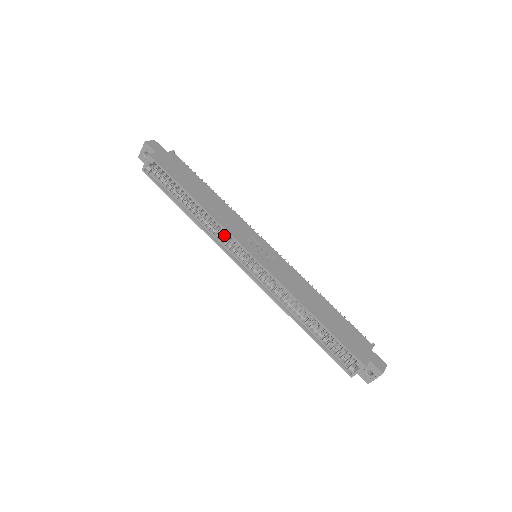
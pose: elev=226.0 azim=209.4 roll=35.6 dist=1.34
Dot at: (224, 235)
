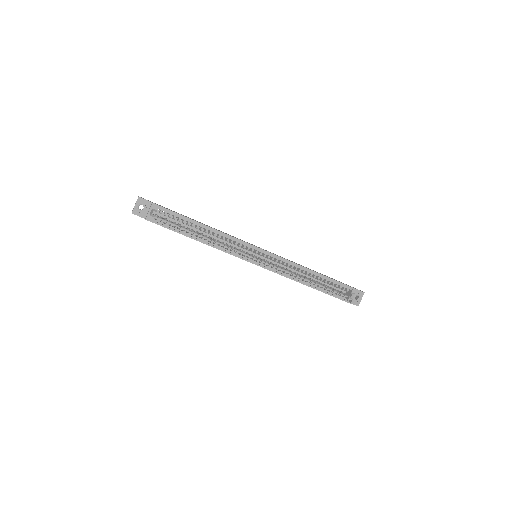
Dot at: occluded
